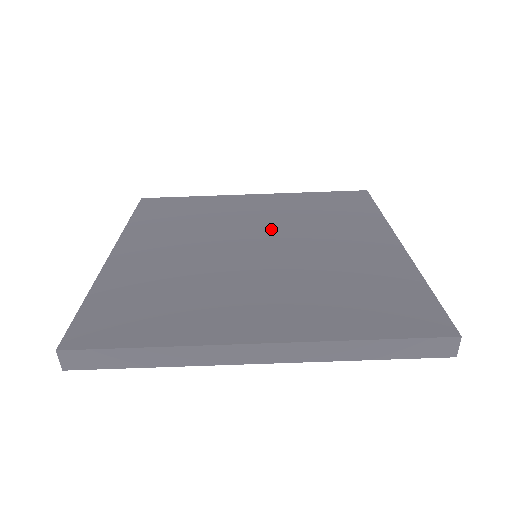
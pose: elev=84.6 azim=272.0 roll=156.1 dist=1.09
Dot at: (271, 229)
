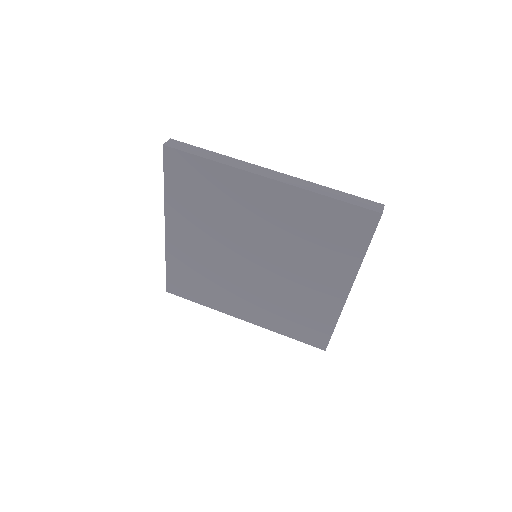
Dot at: occluded
